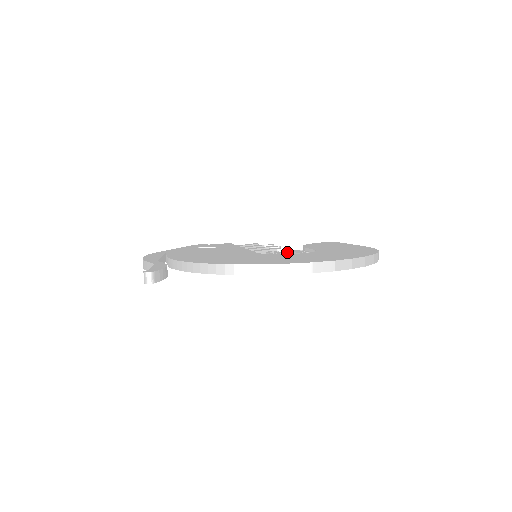
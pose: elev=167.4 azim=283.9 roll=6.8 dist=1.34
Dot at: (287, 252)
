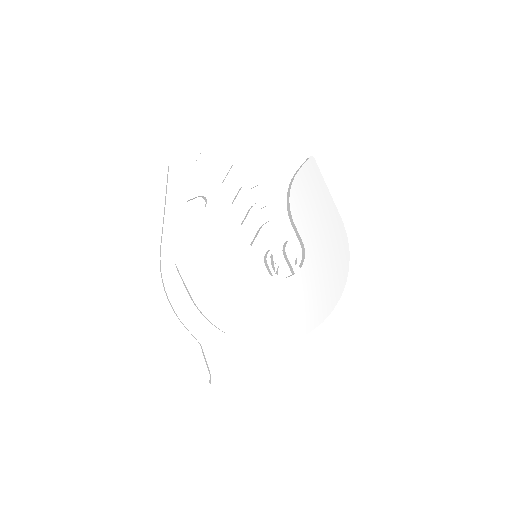
Dot at: (277, 224)
